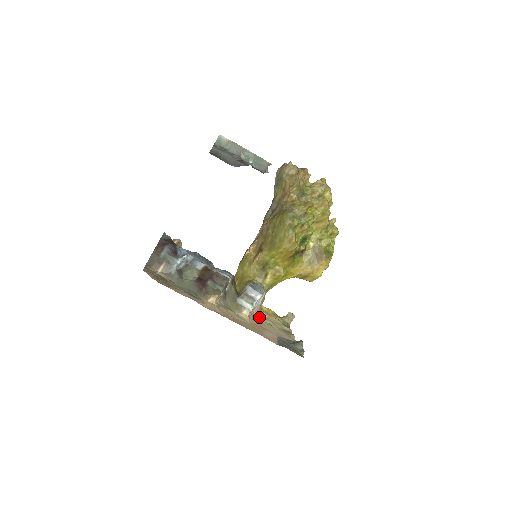
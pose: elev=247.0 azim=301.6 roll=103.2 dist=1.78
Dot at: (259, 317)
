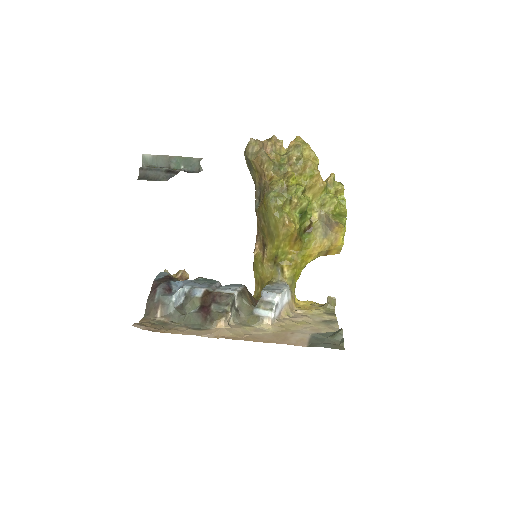
Dot at: (290, 318)
